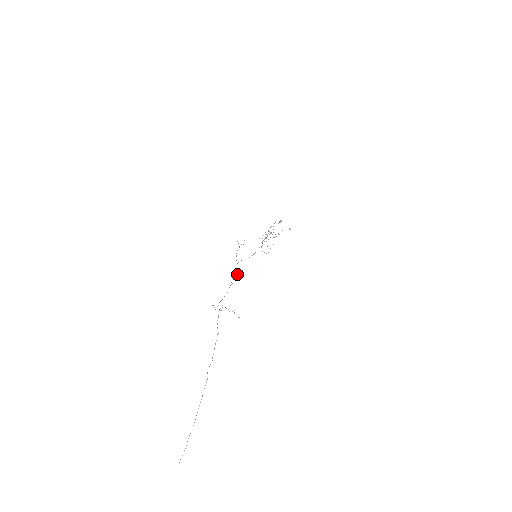
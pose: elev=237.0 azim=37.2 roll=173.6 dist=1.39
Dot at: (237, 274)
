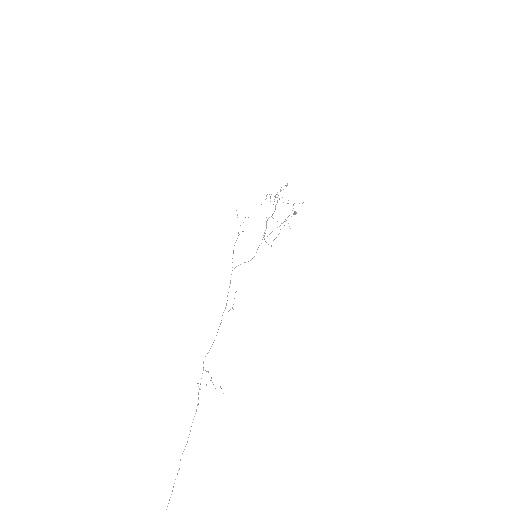
Dot at: occluded
